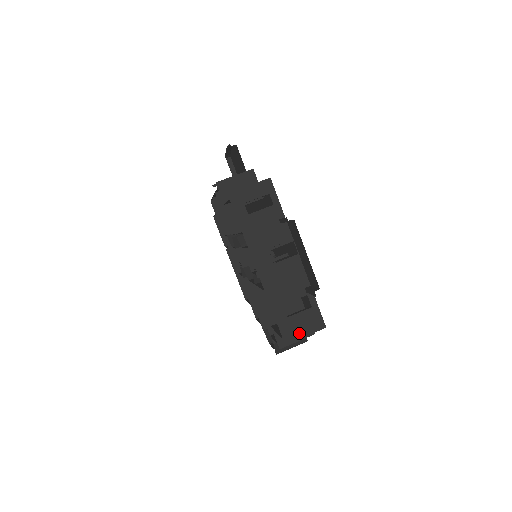
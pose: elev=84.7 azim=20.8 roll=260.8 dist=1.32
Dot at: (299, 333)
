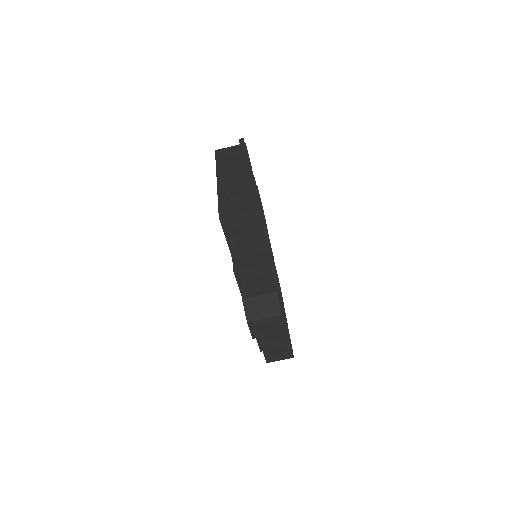
Dot at: (233, 212)
